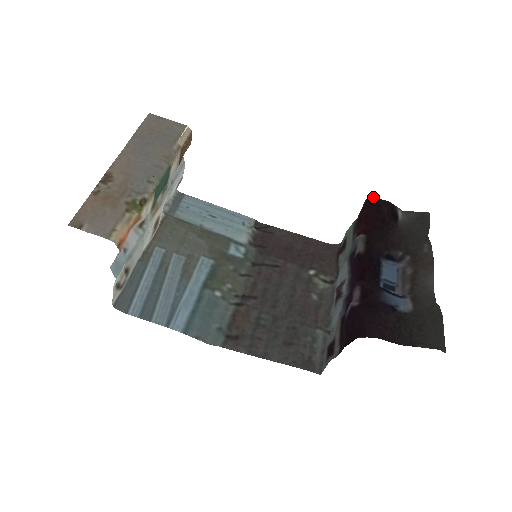
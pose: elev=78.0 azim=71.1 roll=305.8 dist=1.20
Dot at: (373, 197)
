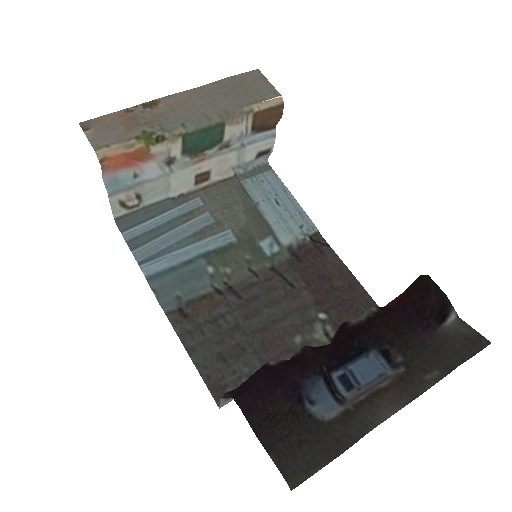
Dot at: (429, 276)
